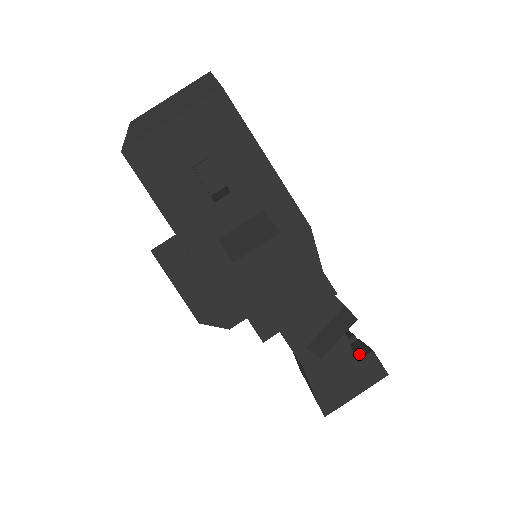
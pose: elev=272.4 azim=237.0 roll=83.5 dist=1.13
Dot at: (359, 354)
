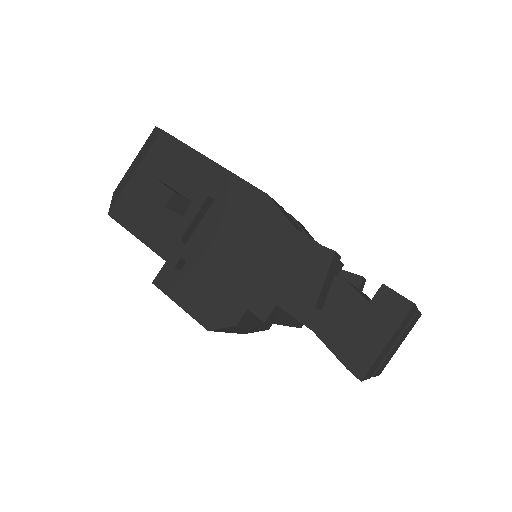
Dot at: occluded
